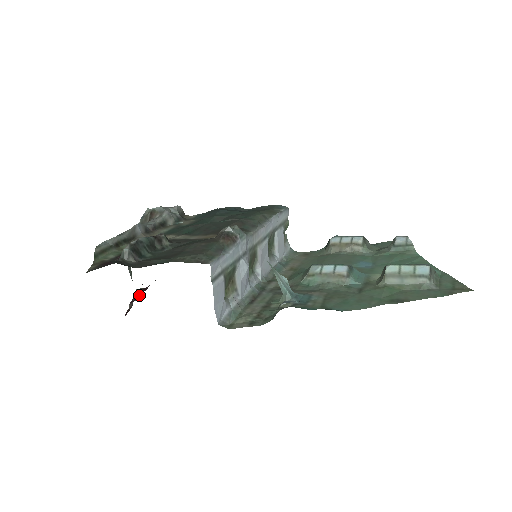
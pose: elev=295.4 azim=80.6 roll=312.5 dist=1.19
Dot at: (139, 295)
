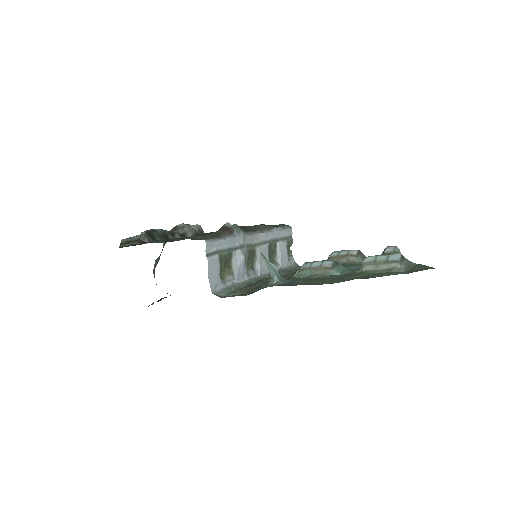
Dot at: occluded
